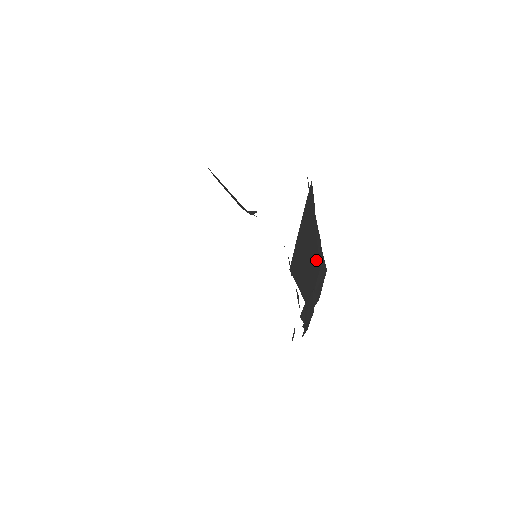
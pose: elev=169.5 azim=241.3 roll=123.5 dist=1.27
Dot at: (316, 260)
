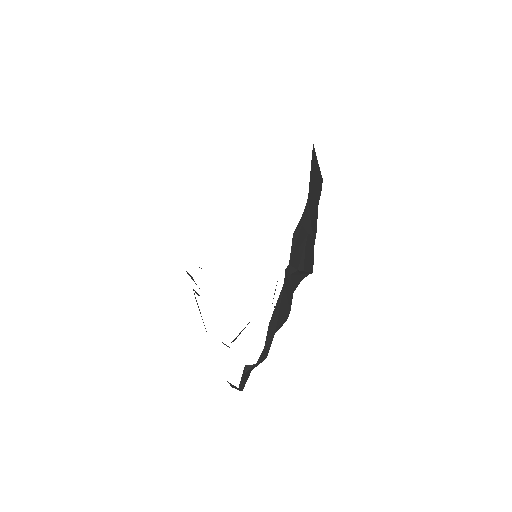
Dot at: (315, 218)
